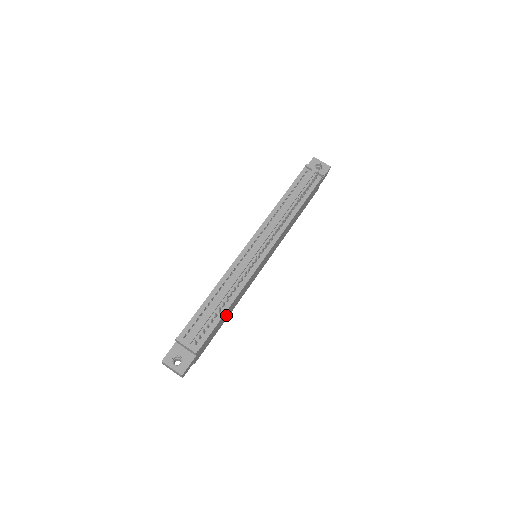
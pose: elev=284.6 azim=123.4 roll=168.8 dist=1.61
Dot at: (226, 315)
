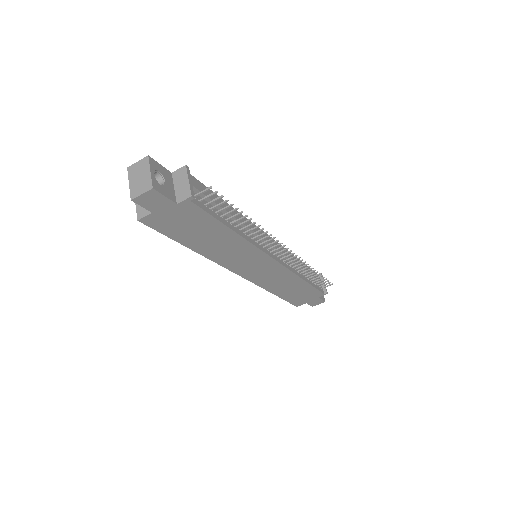
Dot at: (210, 239)
